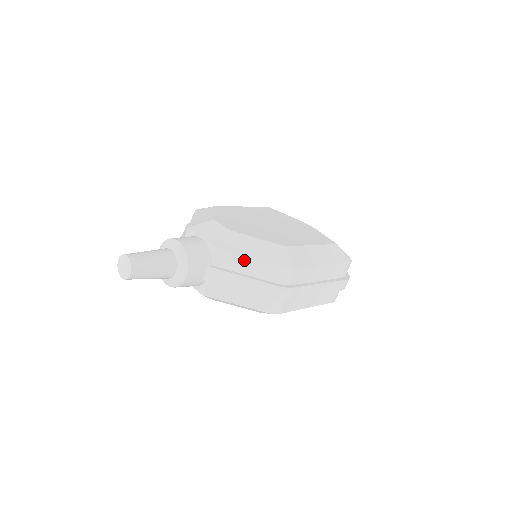
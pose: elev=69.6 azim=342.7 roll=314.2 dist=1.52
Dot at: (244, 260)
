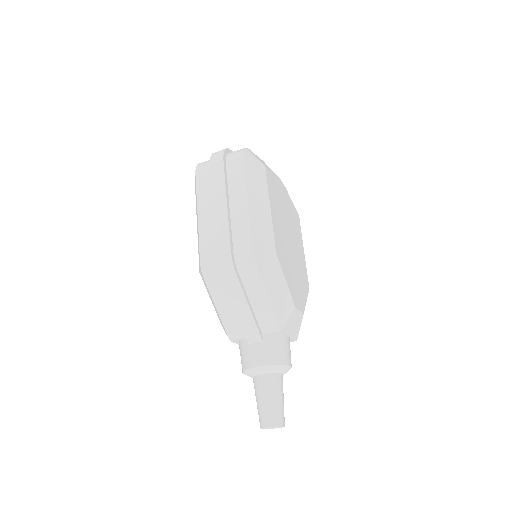
Dot at: occluded
